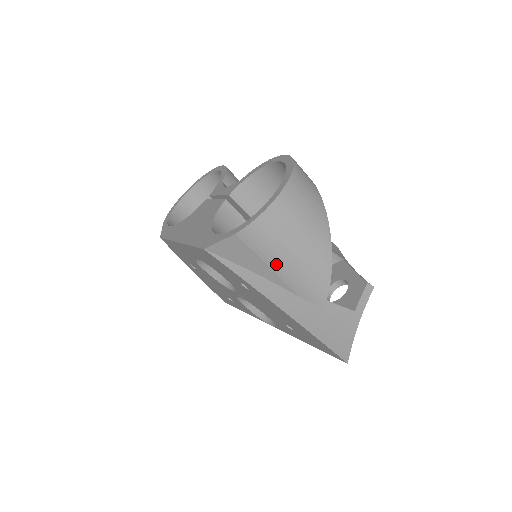
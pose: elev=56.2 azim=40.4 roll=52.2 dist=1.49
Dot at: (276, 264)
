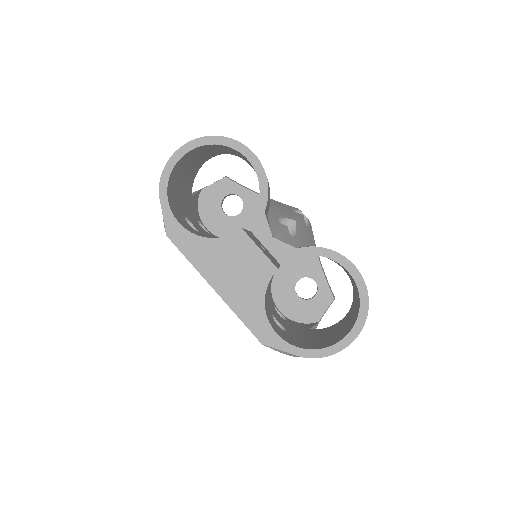
Dot at: occluded
